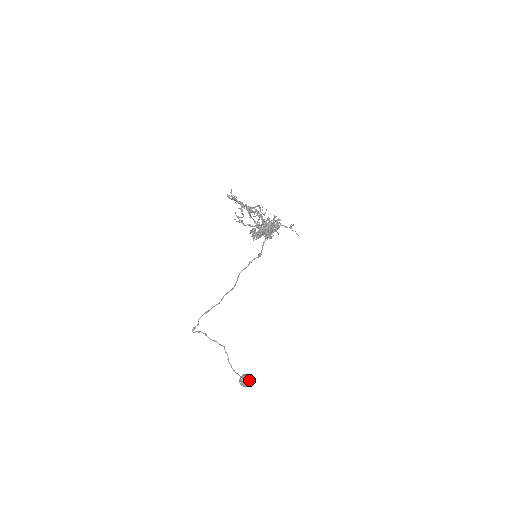
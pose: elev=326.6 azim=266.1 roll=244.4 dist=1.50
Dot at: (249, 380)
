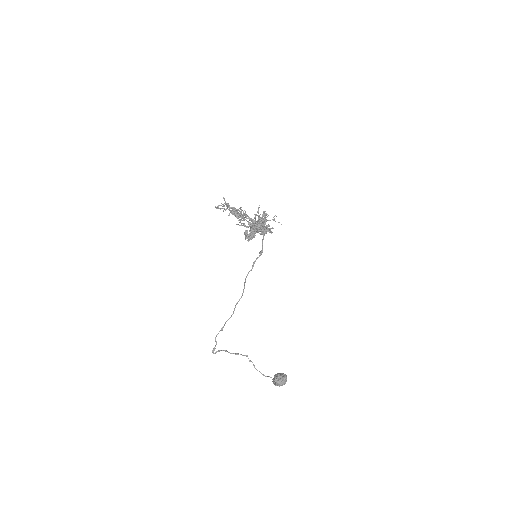
Dot at: (283, 378)
